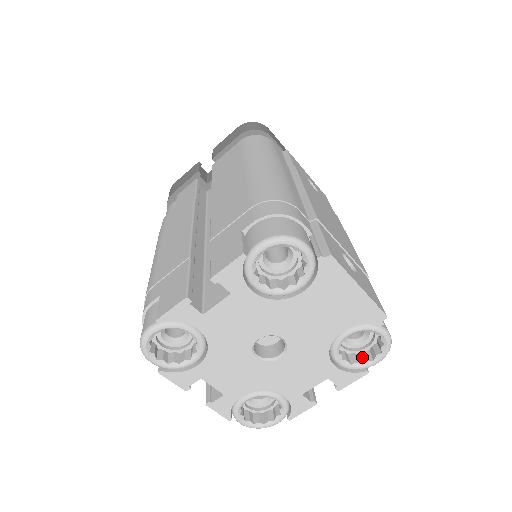
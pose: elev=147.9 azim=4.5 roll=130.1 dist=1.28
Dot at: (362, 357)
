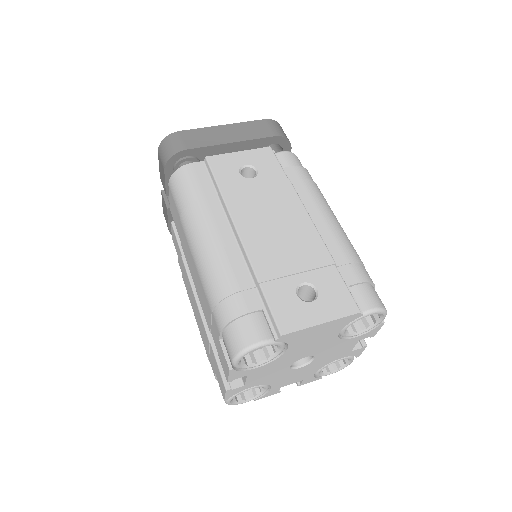
Dot at: (372, 317)
